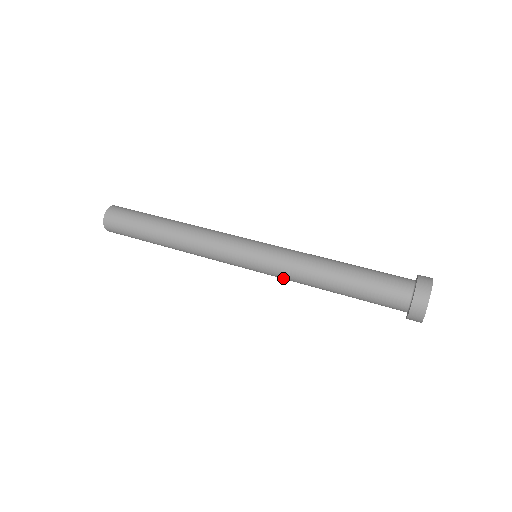
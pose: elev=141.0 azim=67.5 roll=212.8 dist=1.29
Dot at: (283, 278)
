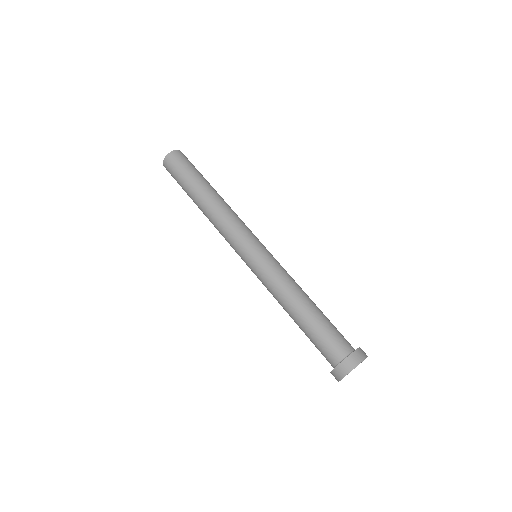
Dot at: occluded
